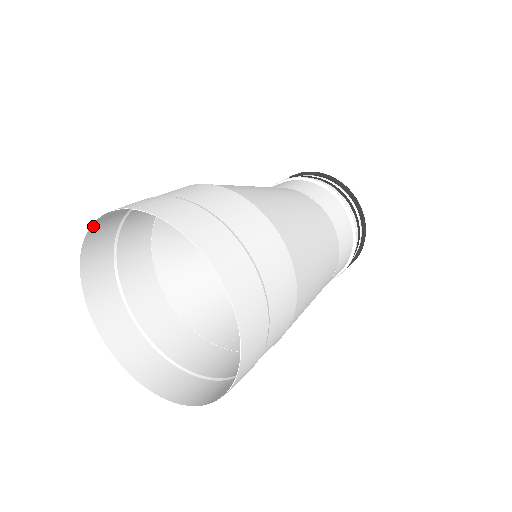
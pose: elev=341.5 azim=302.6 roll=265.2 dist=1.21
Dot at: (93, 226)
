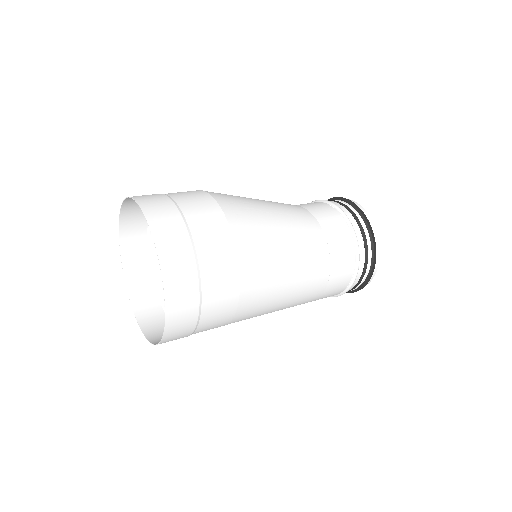
Dot at: (121, 231)
